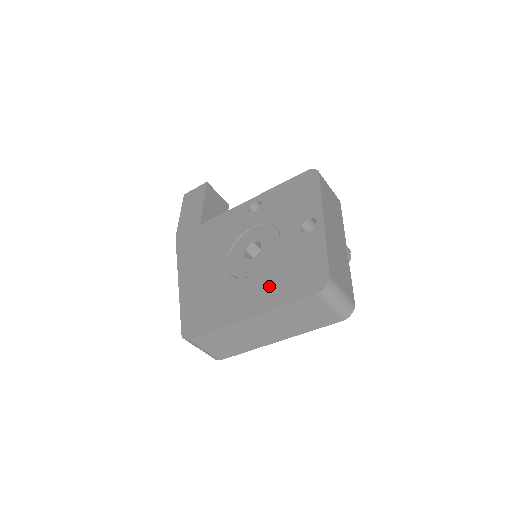
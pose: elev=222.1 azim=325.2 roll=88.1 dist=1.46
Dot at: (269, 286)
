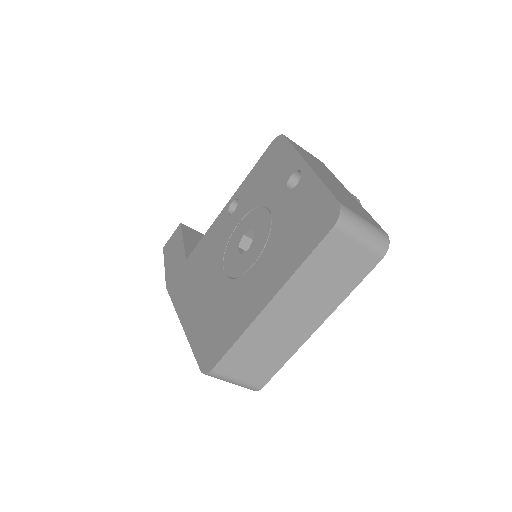
Dot at: (277, 259)
